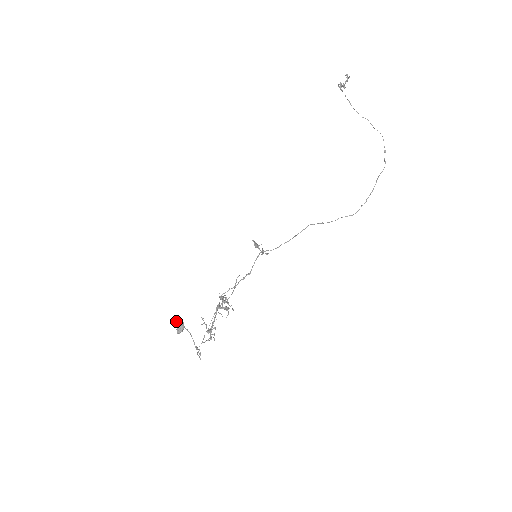
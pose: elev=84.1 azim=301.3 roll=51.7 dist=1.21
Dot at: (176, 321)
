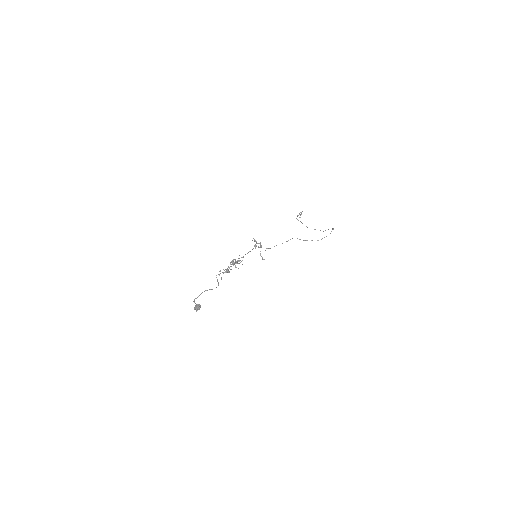
Dot at: occluded
